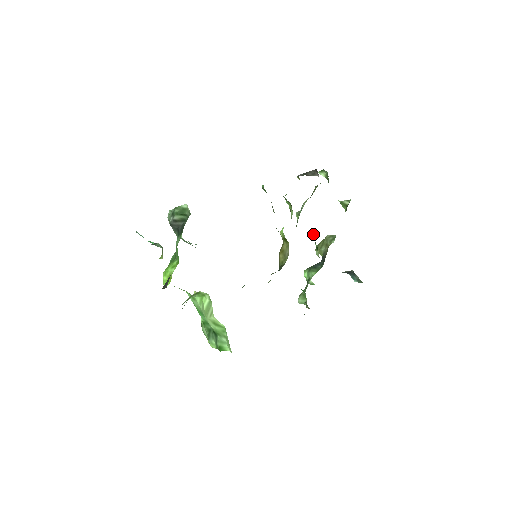
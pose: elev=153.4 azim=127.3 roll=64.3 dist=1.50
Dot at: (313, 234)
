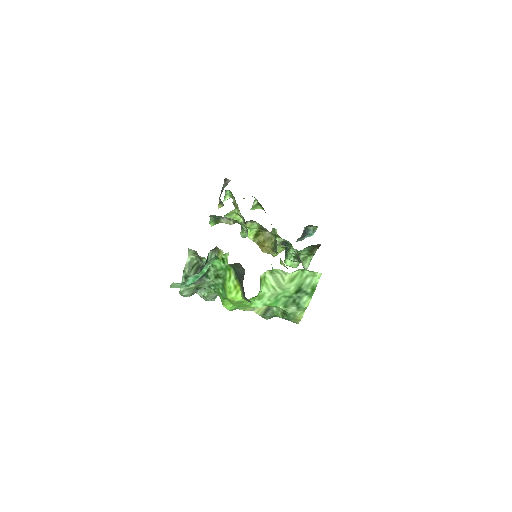
Dot at: occluded
